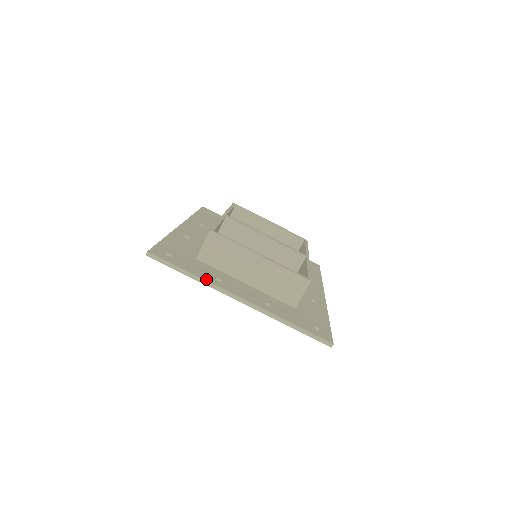
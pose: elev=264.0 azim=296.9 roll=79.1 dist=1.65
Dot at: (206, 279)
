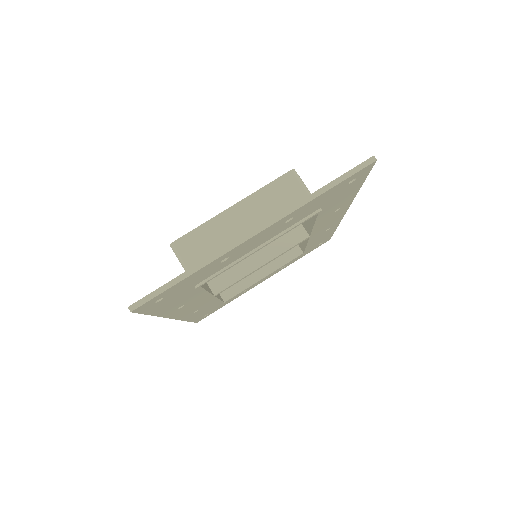
Dot at: (206, 260)
